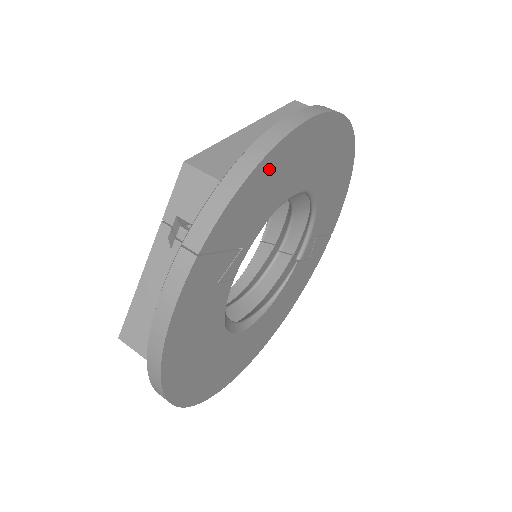
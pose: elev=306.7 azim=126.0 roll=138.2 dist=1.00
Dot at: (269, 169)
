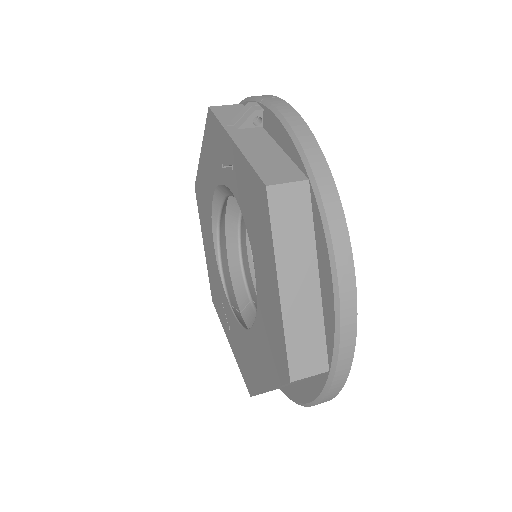
Dot at: occluded
